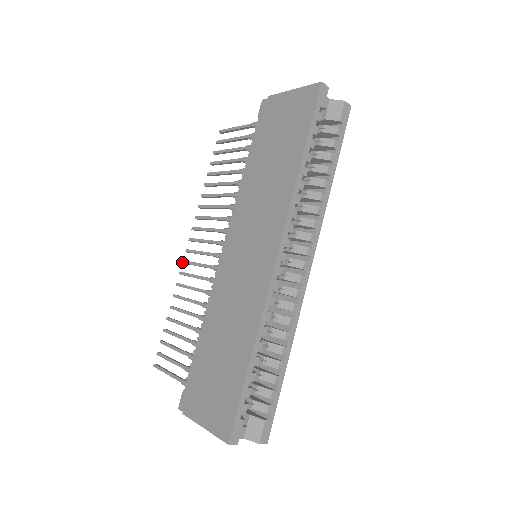
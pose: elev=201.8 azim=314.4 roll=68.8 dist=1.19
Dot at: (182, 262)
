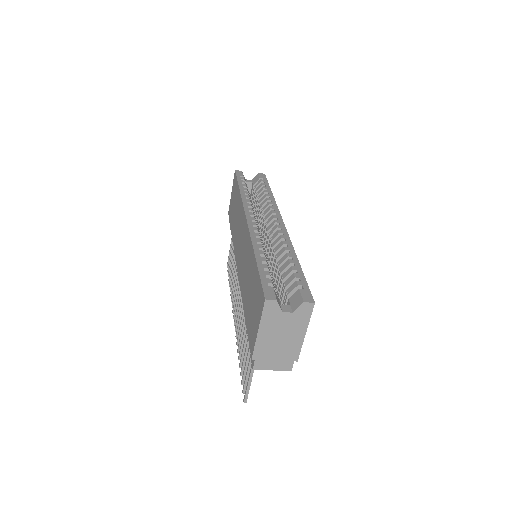
Dot at: occluded
